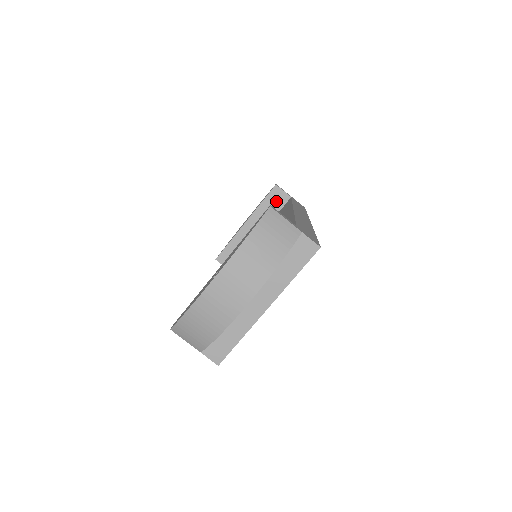
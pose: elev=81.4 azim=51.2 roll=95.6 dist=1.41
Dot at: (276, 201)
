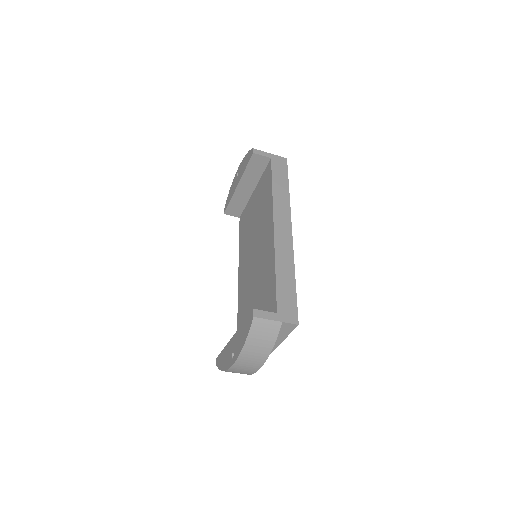
Dot at: (258, 164)
